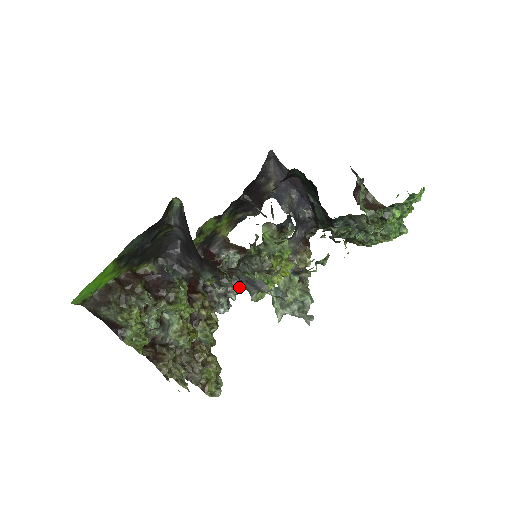
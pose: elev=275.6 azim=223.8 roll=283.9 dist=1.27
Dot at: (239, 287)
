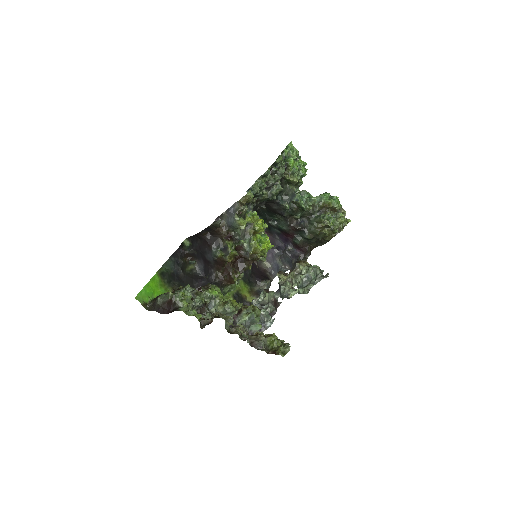
Dot at: (271, 303)
